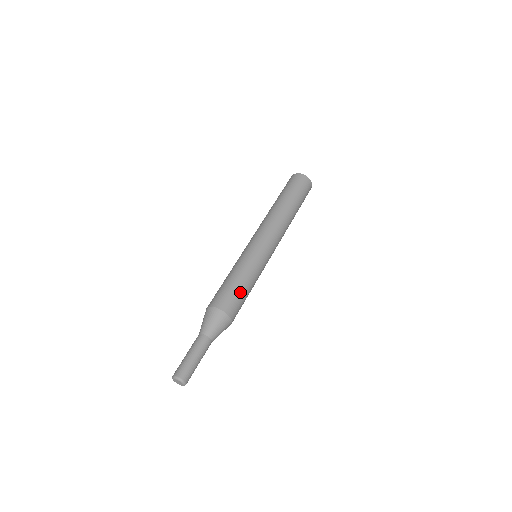
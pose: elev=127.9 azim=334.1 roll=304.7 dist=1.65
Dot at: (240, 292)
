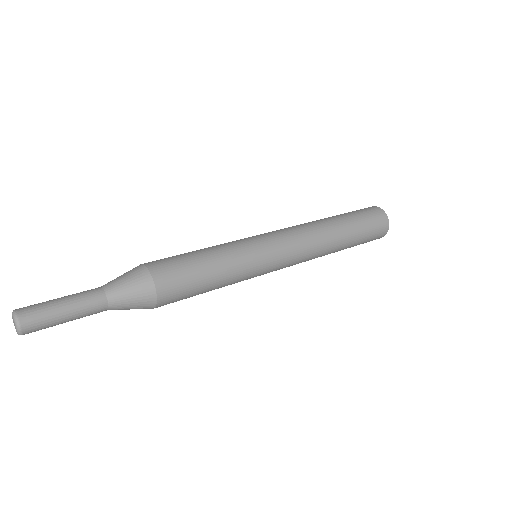
Dot at: (194, 266)
